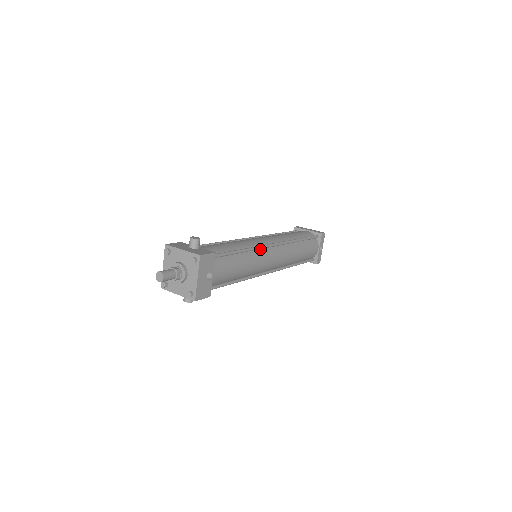
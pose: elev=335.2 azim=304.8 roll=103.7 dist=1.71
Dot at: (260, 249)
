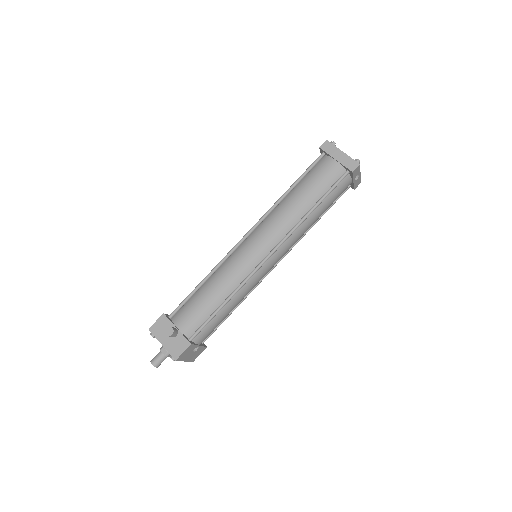
Dot at: (251, 275)
